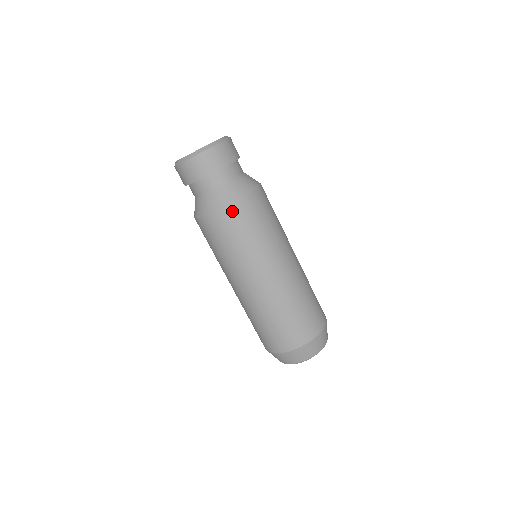
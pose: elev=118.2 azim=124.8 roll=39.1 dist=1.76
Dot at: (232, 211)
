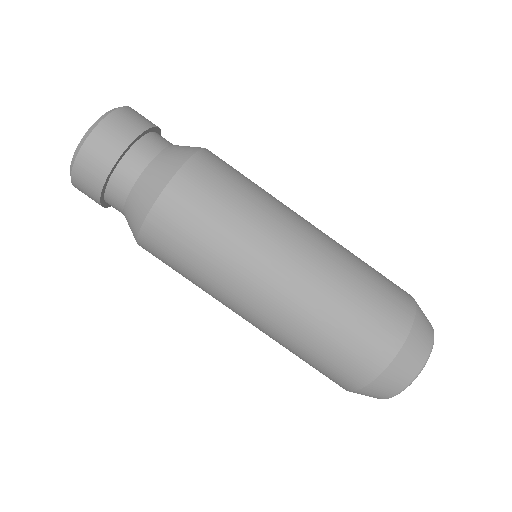
Dot at: (184, 181)
